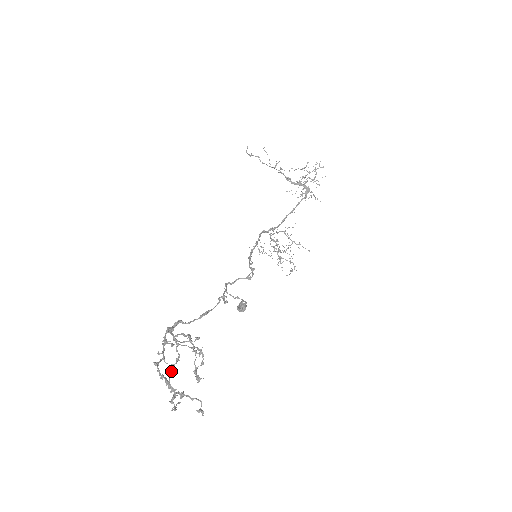
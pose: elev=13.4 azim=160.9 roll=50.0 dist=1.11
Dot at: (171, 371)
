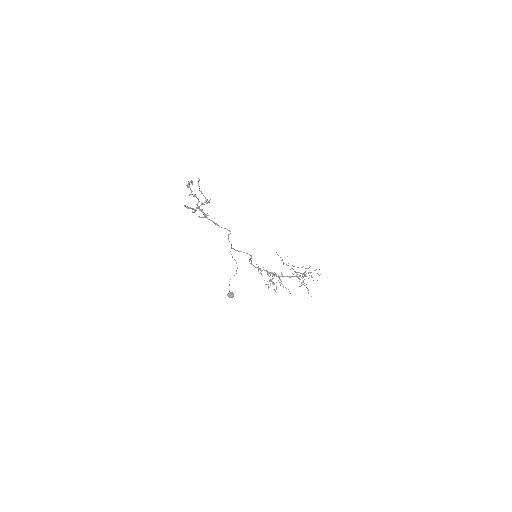
Dot at: (189, 208)
